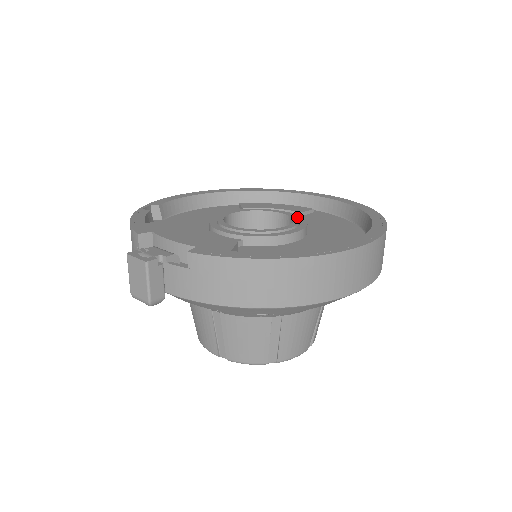
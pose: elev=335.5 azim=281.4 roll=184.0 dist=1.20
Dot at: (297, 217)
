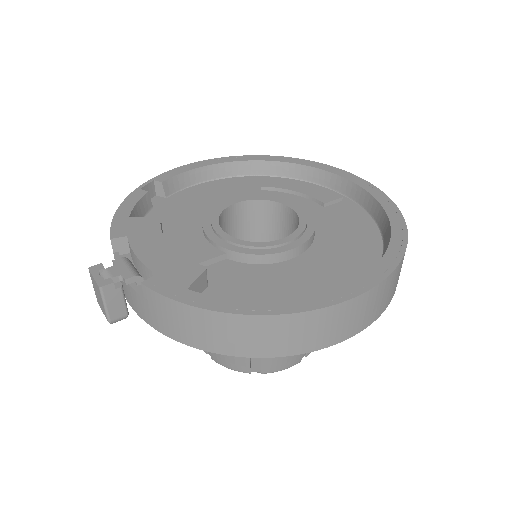
Dot at: (306, 220)
